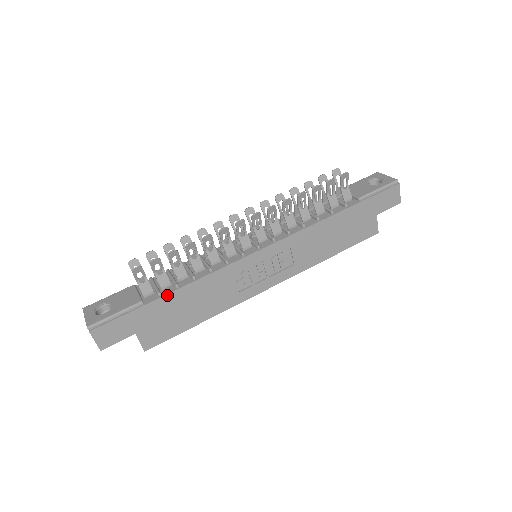
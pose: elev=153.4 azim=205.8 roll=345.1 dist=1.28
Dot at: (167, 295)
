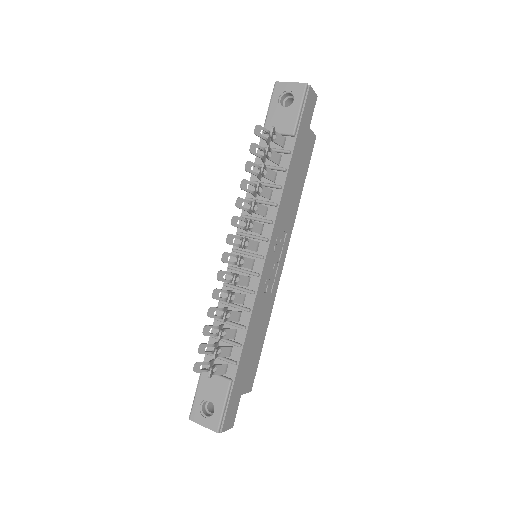
Dot at: (240, 358)
